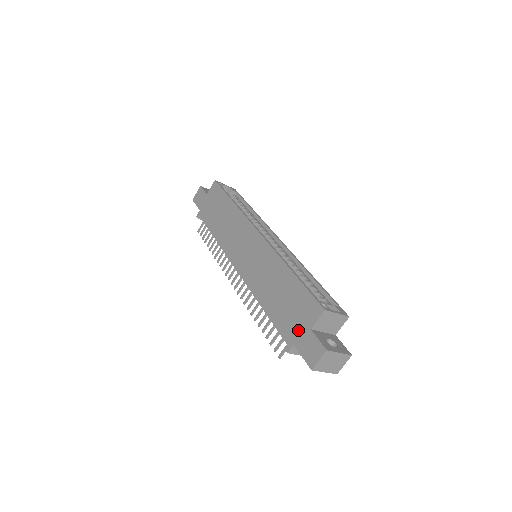
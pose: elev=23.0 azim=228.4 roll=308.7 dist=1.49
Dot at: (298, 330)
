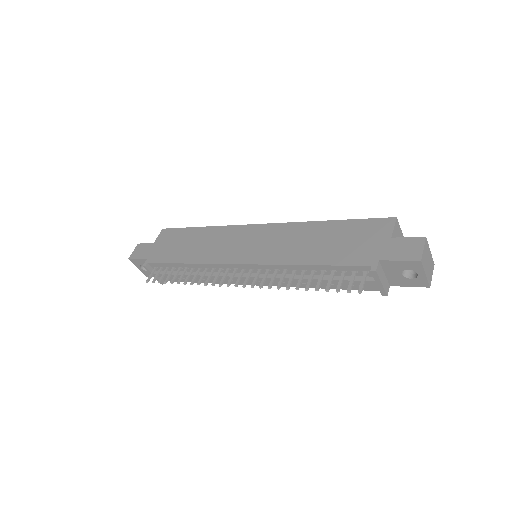
Dot at: (375, 247)
